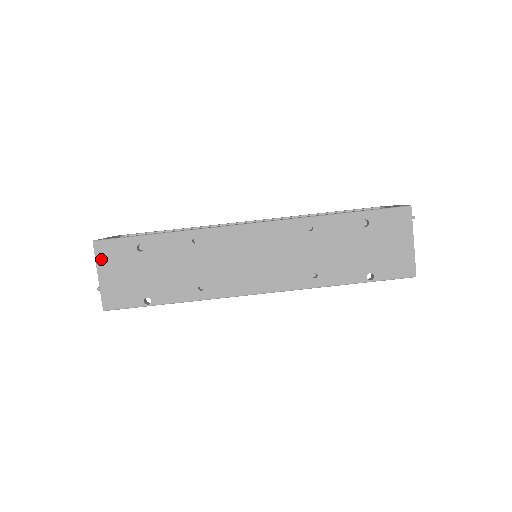
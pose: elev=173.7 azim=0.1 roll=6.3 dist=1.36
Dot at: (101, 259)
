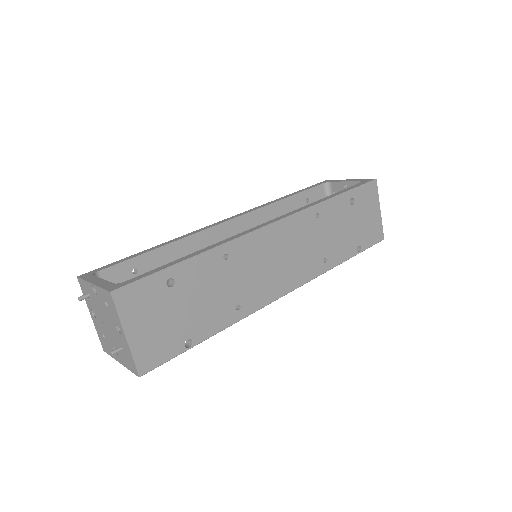
Dot at: (126, 312)
